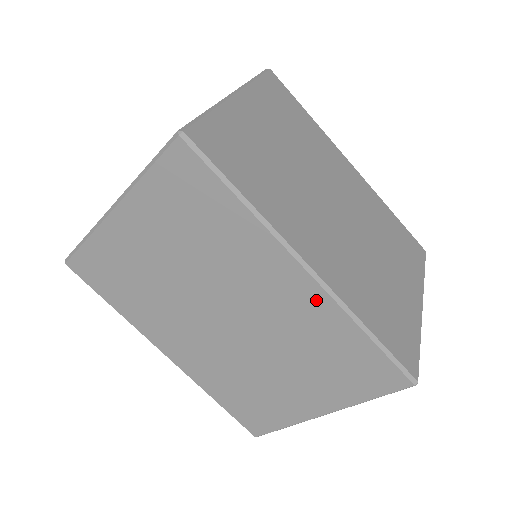
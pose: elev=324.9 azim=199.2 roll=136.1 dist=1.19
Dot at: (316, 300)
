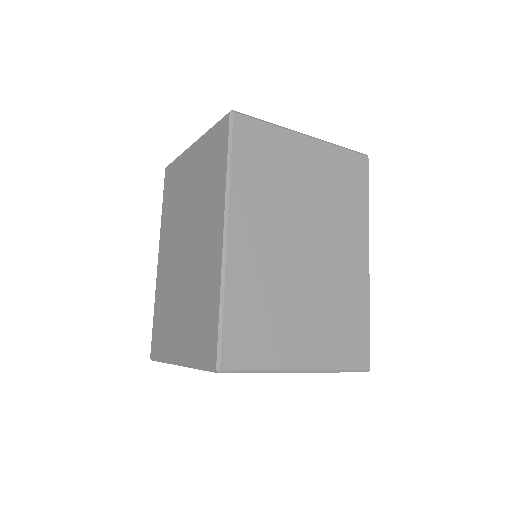
Dot at: (216, 260)
